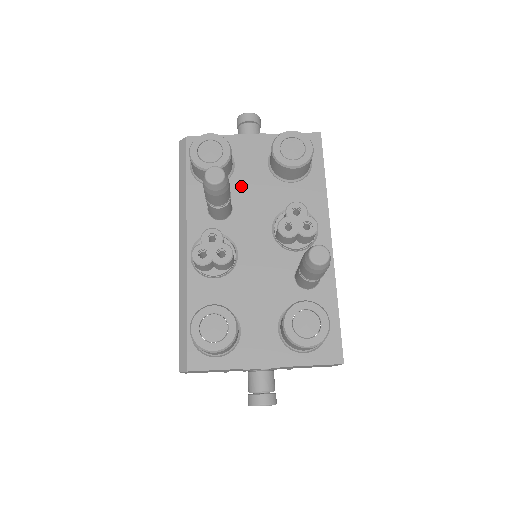
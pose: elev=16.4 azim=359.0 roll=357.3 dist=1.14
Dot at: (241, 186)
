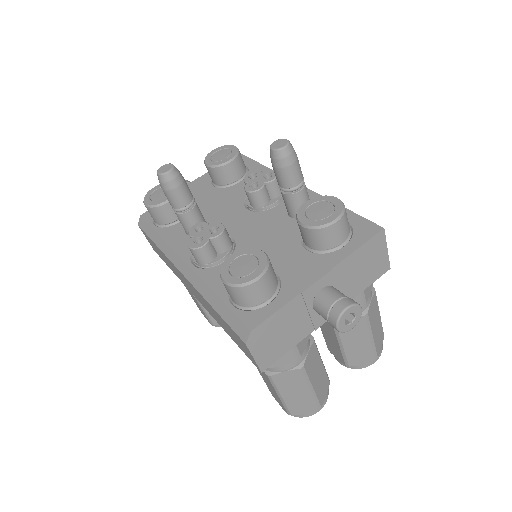
Dot at: (203, 207)
